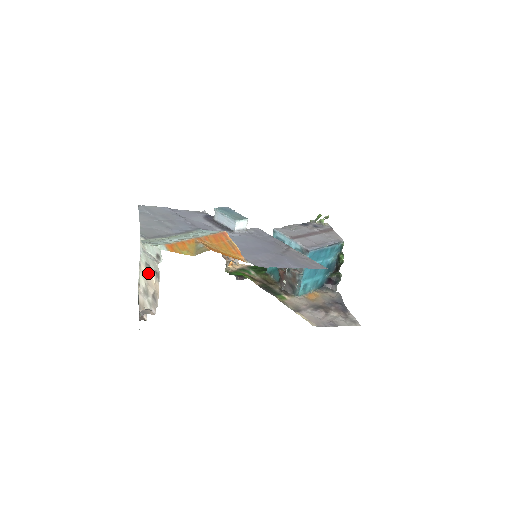
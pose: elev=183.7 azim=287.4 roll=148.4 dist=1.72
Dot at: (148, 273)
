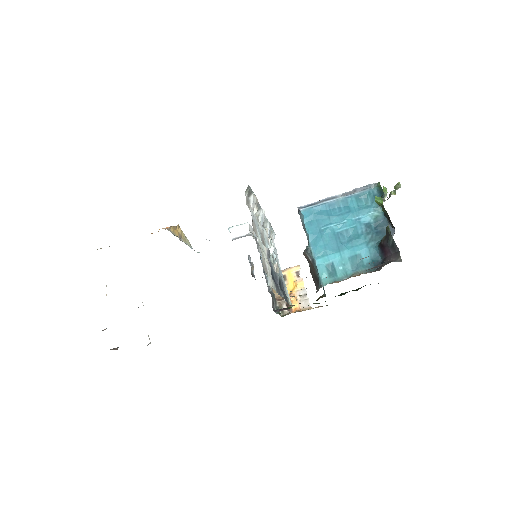
Dot at: occluded
